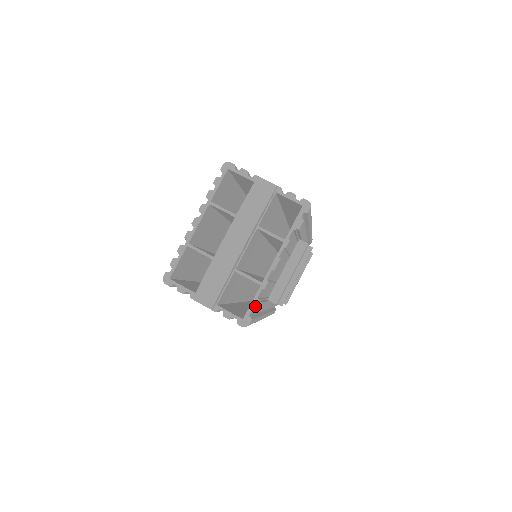
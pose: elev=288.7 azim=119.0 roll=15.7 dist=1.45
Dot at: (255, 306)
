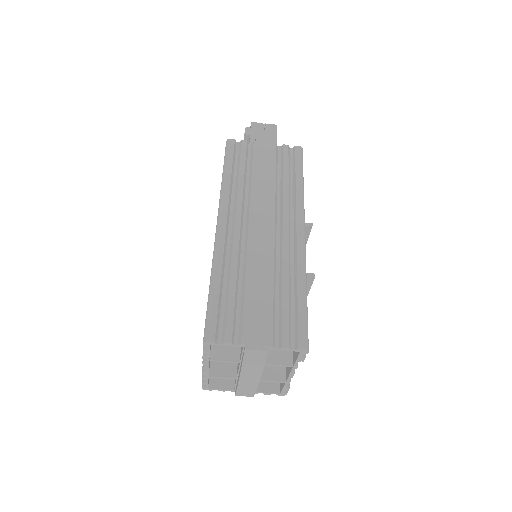
Dot at: (286, 389)
